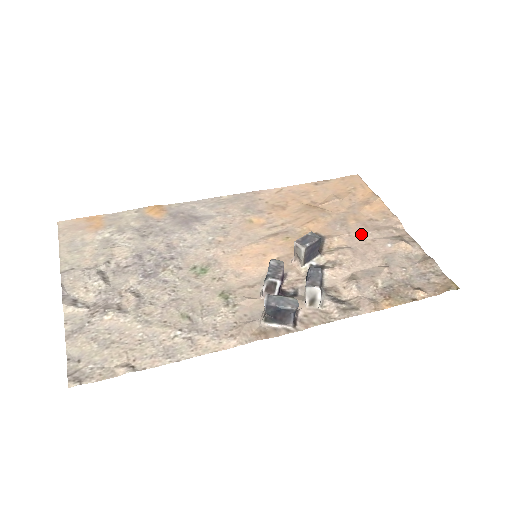
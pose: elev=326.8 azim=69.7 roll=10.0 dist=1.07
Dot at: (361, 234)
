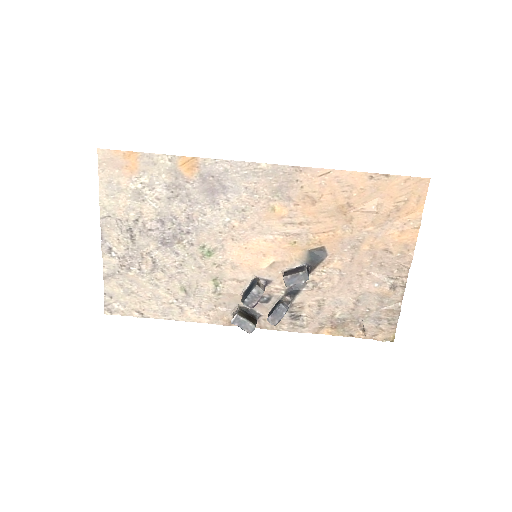
Dot at: (362, 264)
